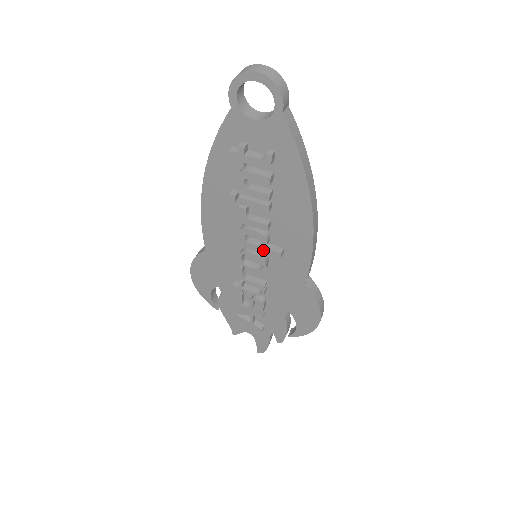
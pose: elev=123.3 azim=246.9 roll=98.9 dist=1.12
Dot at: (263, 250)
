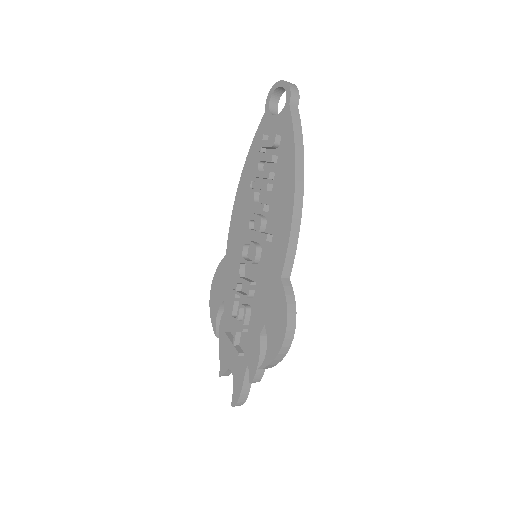
Dot at: (257, 235)
